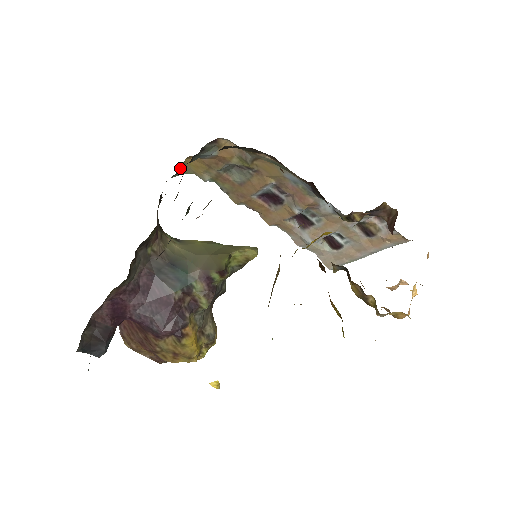
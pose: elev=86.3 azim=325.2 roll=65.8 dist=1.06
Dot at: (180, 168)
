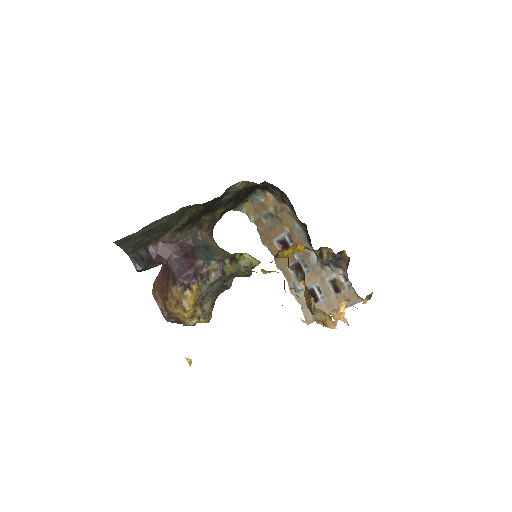
Dot at: (240, 206)
